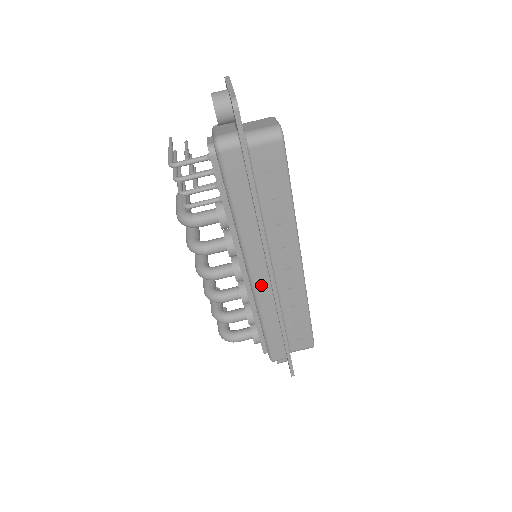
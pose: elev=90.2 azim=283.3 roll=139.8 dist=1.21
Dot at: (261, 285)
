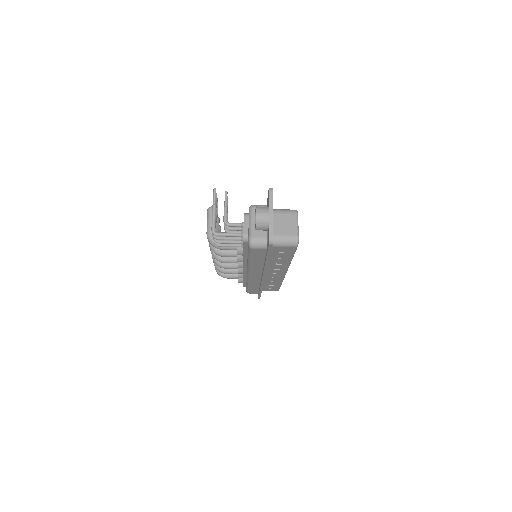
Dot at: (254, 278)
